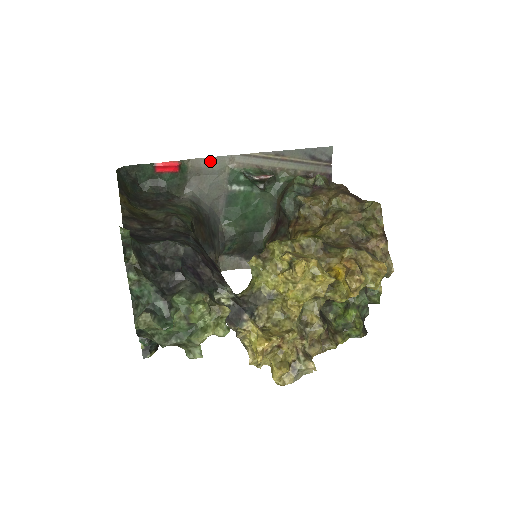
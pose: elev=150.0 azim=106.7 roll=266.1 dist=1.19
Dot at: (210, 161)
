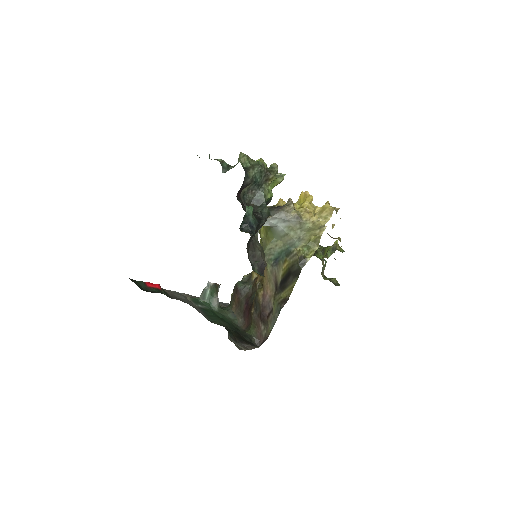
Dot at: (175, 292)
